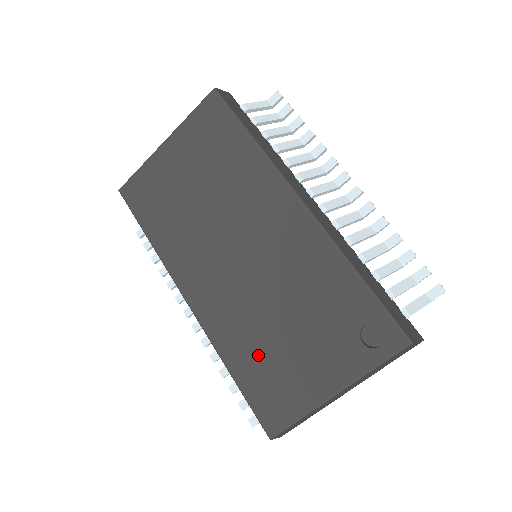
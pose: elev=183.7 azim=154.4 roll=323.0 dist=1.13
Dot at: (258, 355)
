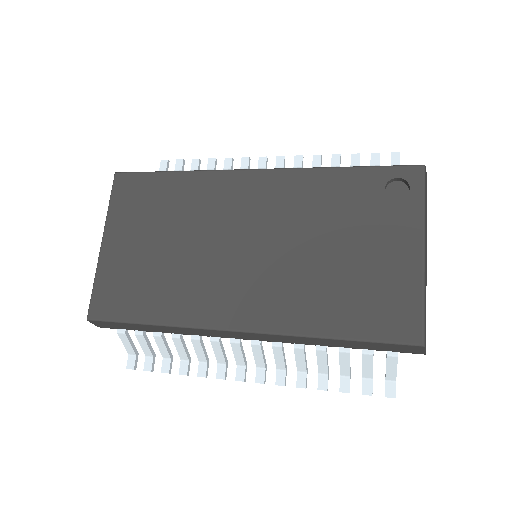
Dot at: (340, 296)
